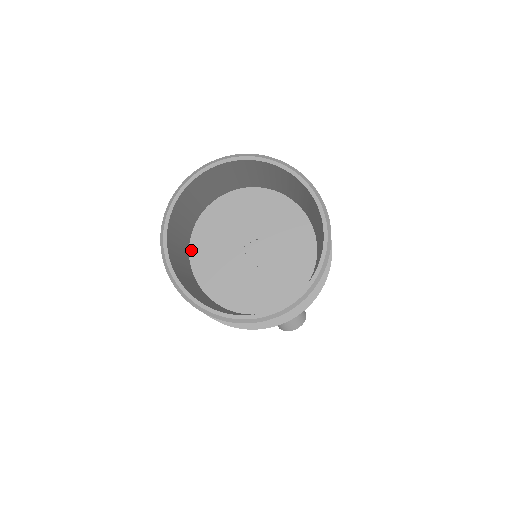
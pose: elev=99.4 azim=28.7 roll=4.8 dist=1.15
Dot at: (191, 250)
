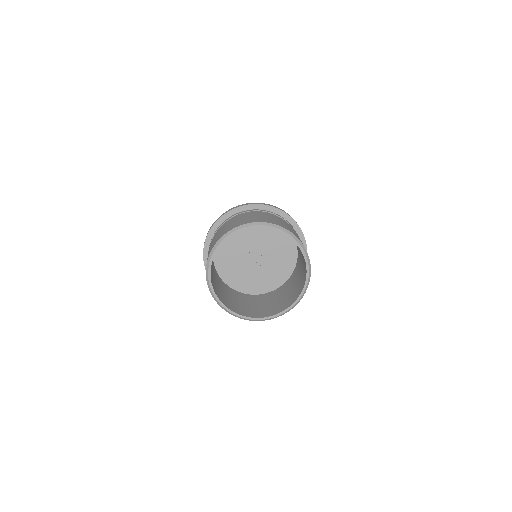
Dot at: occluded
